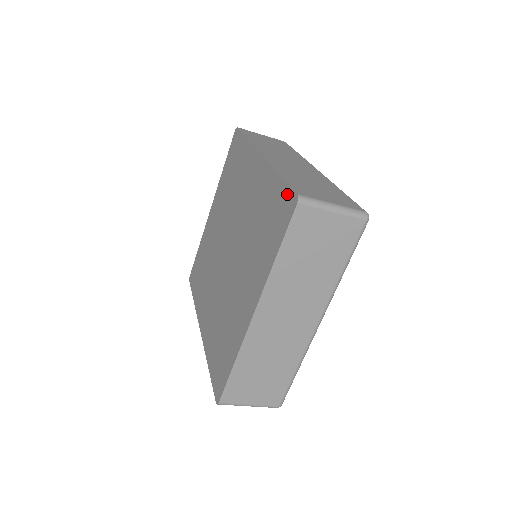
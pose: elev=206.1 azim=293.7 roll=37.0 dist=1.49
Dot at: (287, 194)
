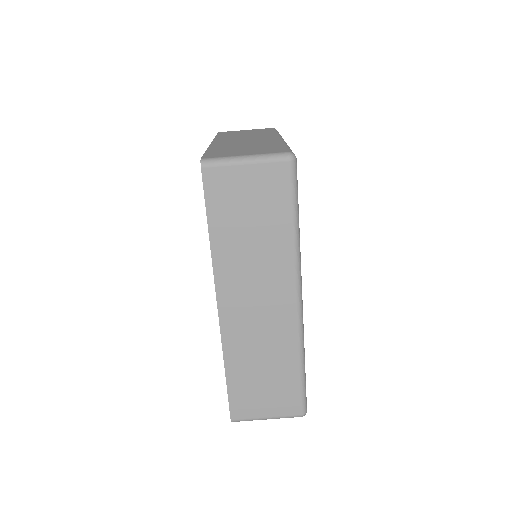
Dot at: occluded
